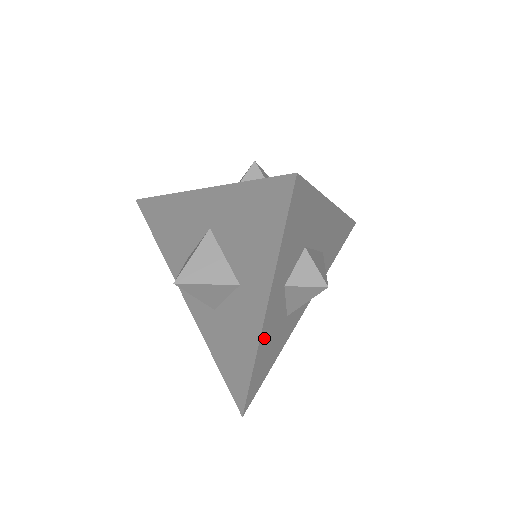
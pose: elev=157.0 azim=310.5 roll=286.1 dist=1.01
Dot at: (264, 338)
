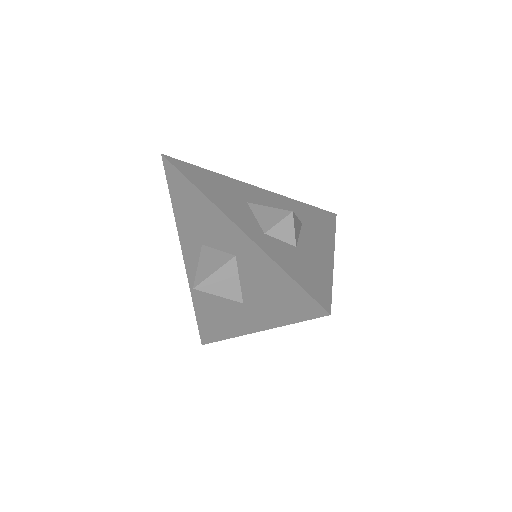
Dot at: occluded
